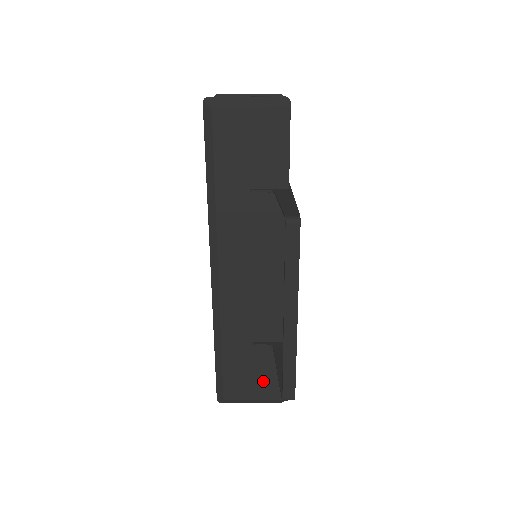
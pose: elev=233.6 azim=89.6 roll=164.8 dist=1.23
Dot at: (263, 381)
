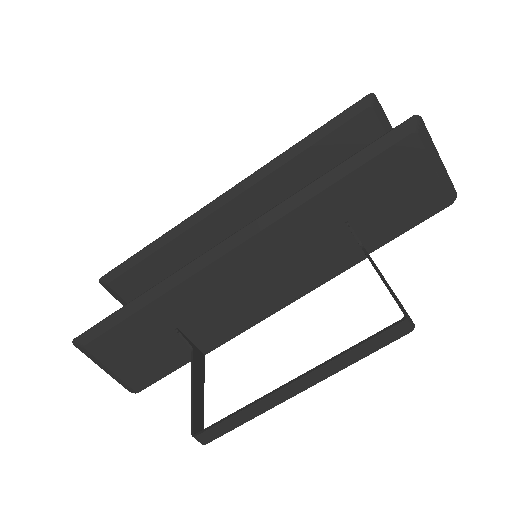
Dot at: (141, 364)
